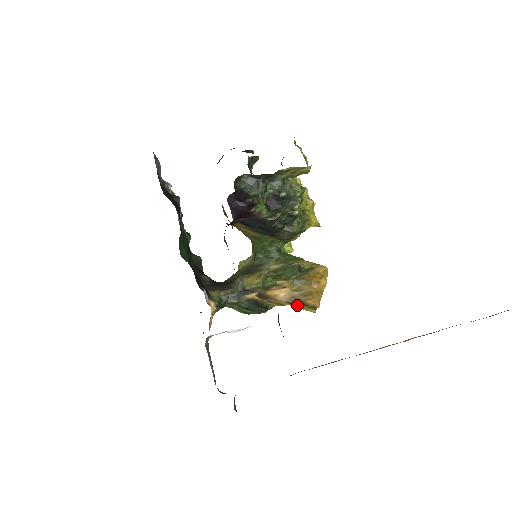
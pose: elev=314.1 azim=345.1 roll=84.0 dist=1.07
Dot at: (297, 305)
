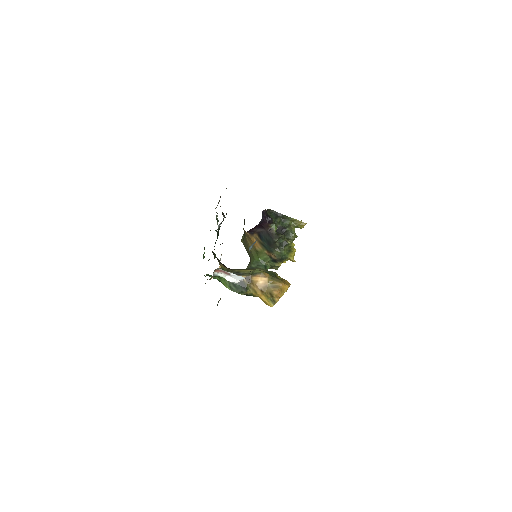
Dot at: (265, 296)
